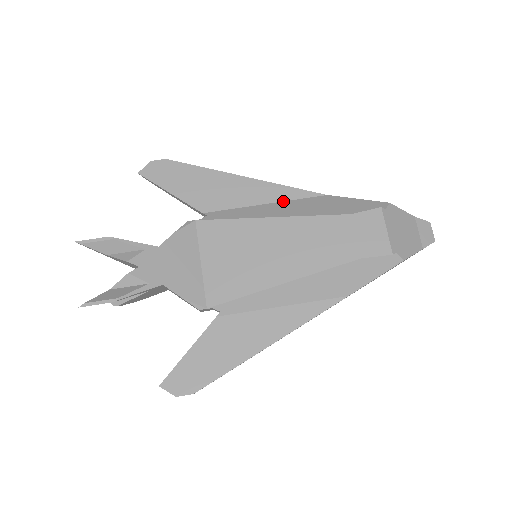
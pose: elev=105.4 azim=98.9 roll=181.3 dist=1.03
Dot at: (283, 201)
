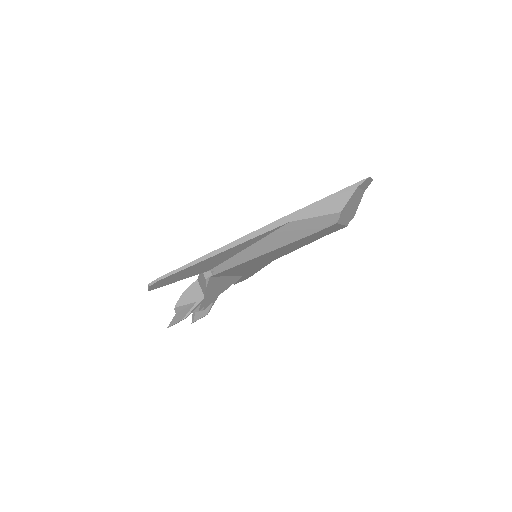
Dot at: (259, 241)
